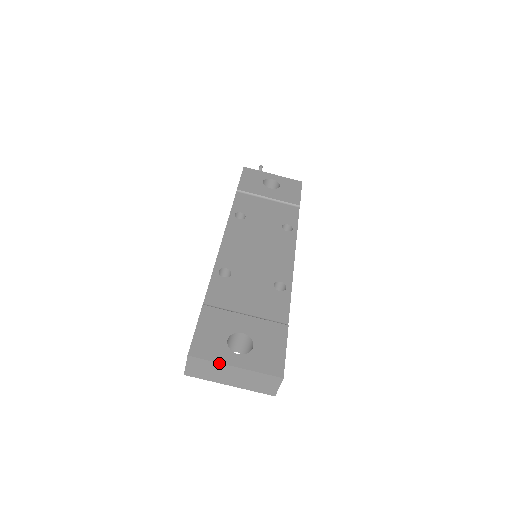
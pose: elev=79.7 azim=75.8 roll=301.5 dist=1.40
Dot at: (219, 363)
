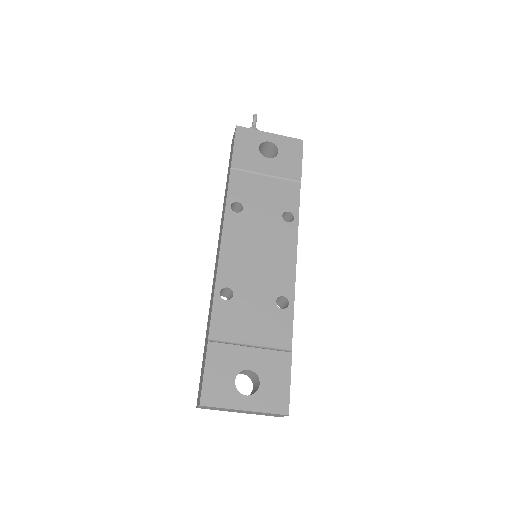
Dot at: (229, 409)
